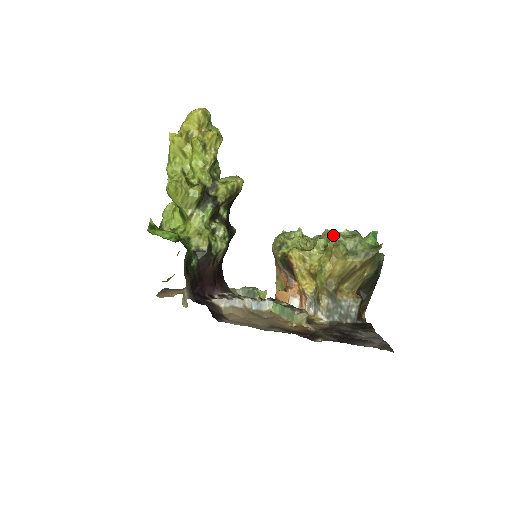
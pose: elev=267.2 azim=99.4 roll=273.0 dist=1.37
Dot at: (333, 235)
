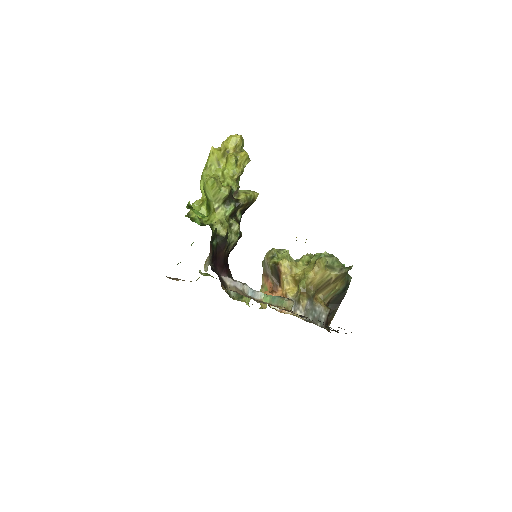
Dot at: (316, 253)
